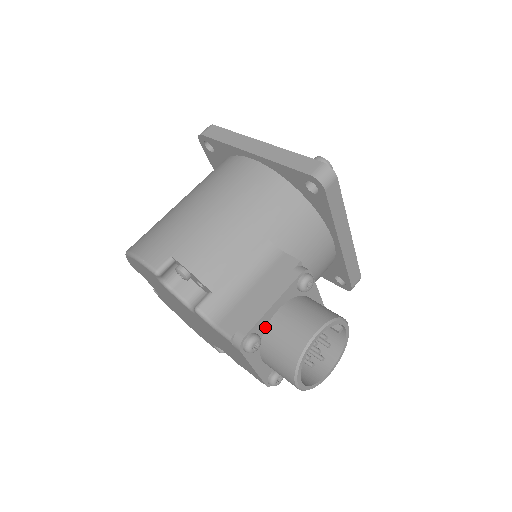
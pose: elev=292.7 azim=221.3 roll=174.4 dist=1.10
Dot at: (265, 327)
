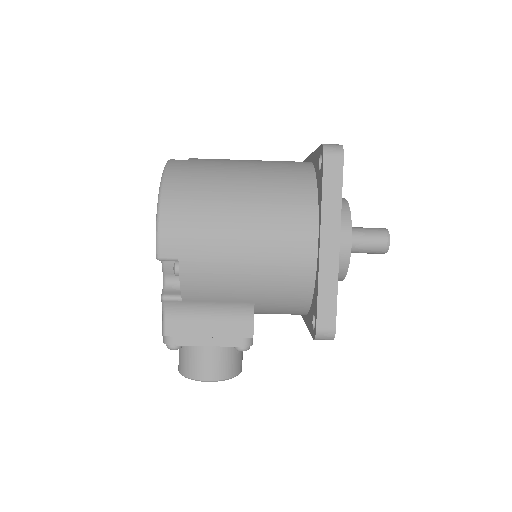
Dot at: occluded
